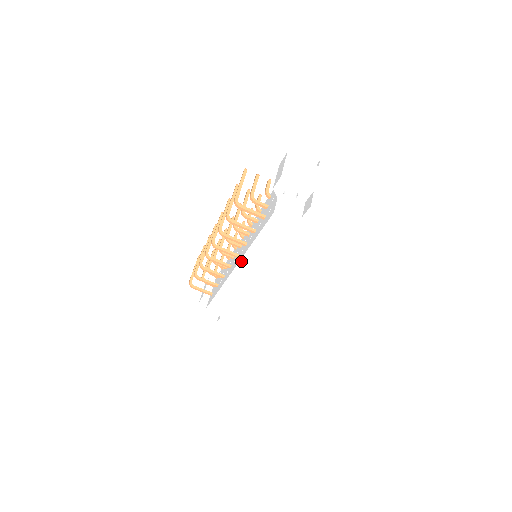
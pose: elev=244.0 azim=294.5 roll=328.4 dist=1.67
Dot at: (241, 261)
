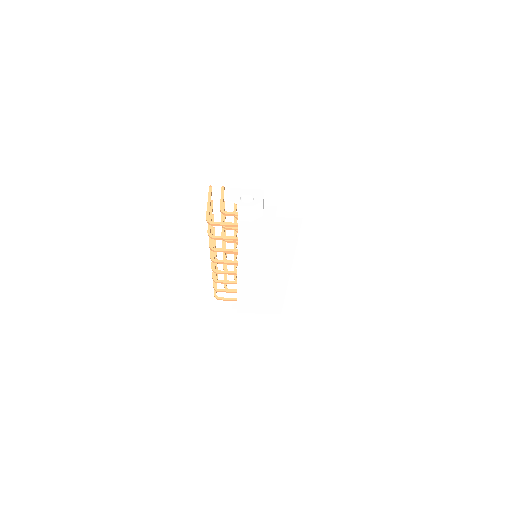
Dot at: (239, 267)
